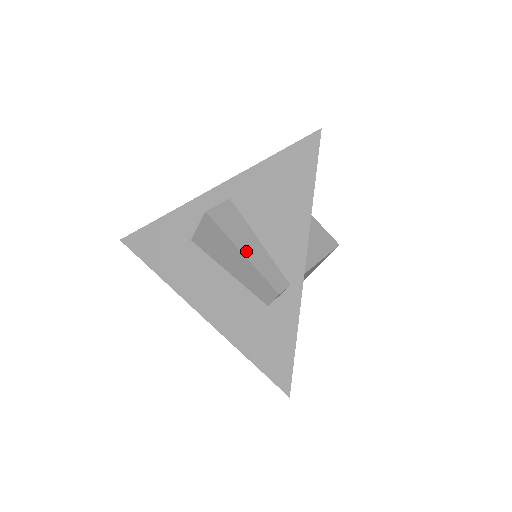
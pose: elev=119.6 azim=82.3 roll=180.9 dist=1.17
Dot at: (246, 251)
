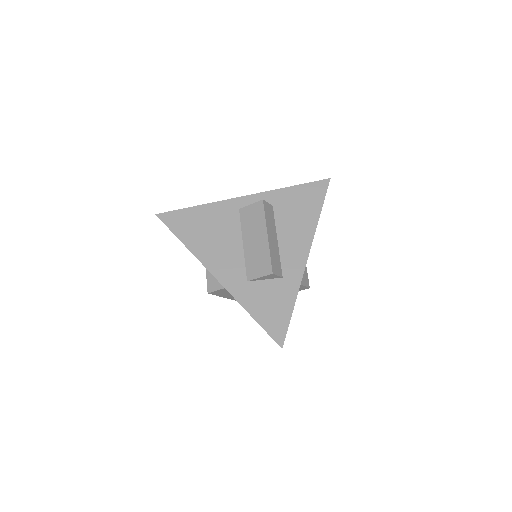
Dot at: (233, 299)
